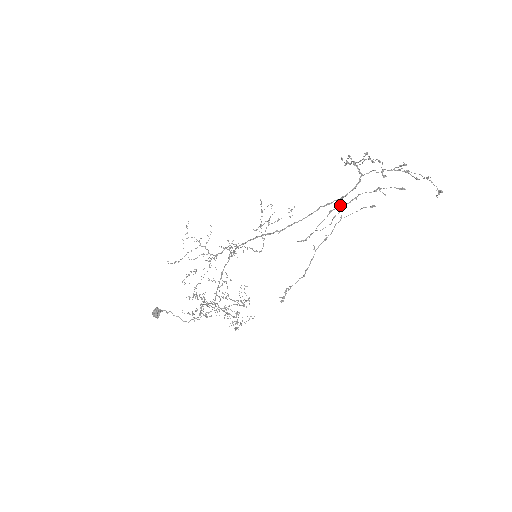
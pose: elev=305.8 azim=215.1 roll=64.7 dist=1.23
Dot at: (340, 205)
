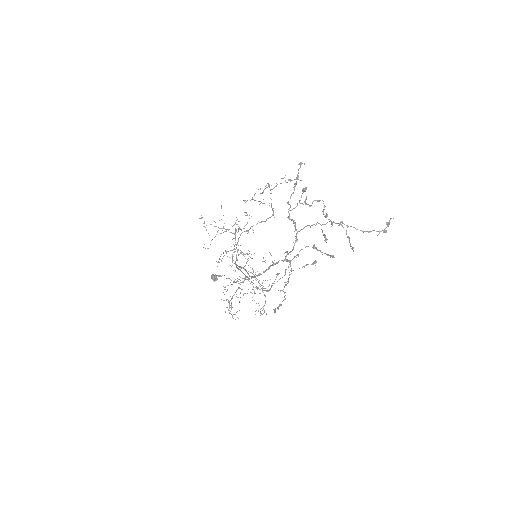
Dot at: (287, 261)
